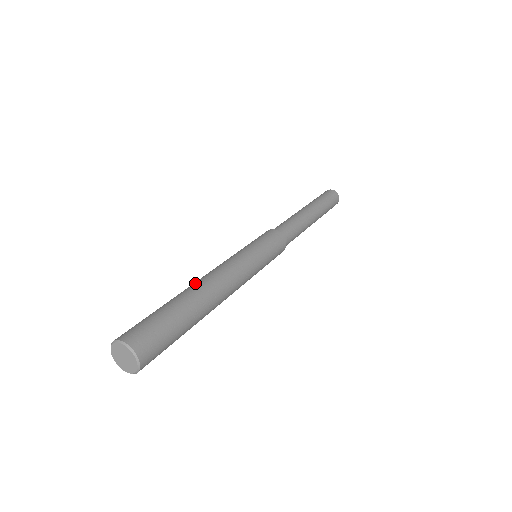
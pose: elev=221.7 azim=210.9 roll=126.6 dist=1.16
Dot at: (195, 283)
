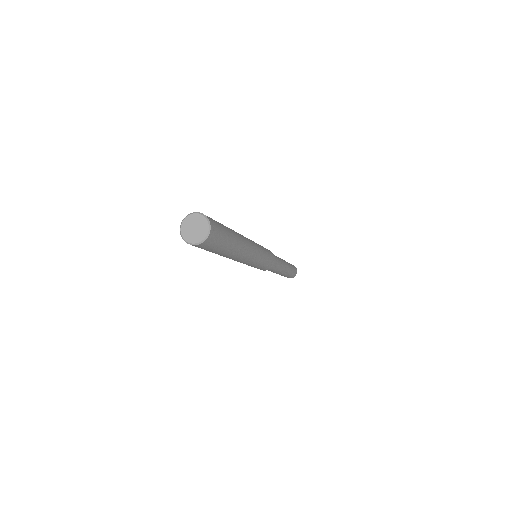
Dot at: occluded
